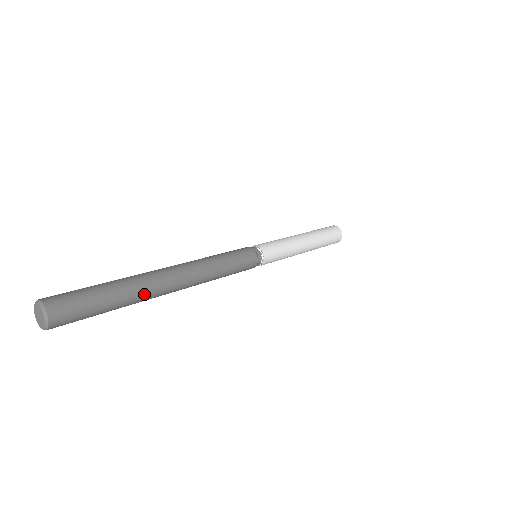
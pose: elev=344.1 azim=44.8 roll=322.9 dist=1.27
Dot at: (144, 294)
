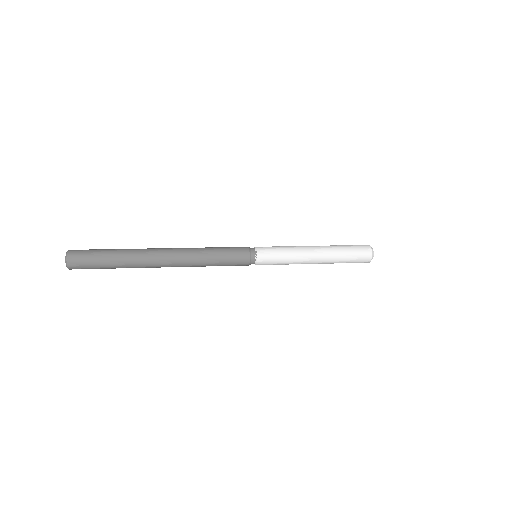
Dot at: (136, 261)
